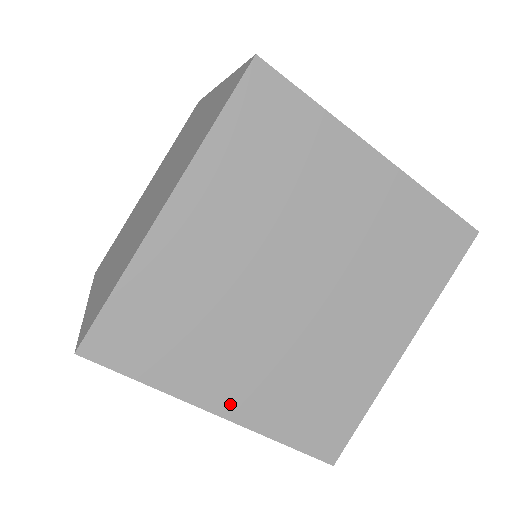
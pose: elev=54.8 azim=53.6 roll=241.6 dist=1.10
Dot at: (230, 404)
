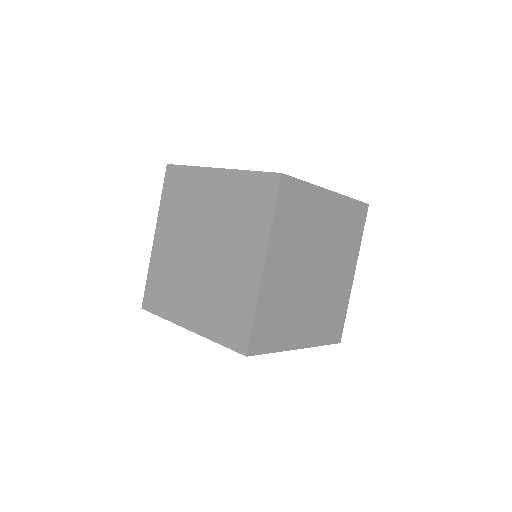
Dot at: occluded
